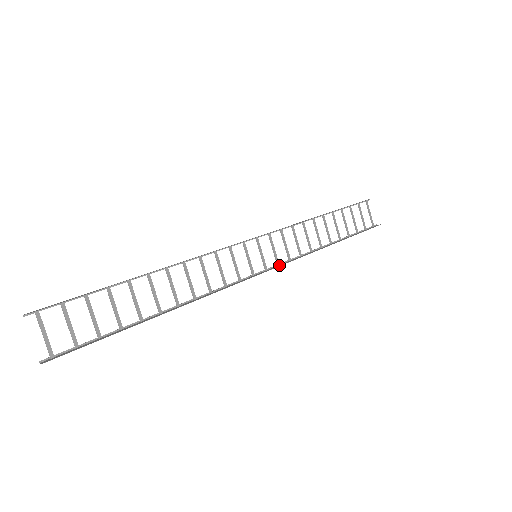
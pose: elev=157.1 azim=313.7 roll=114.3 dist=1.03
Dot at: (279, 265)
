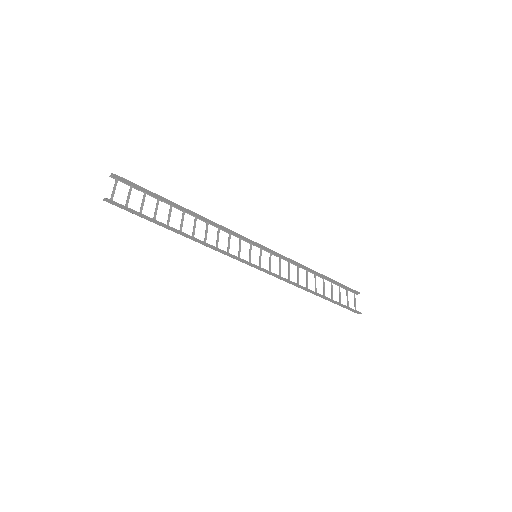
Dot at: (270, 273)
